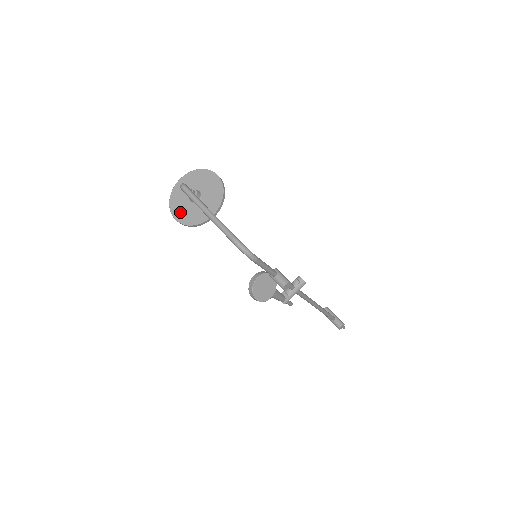
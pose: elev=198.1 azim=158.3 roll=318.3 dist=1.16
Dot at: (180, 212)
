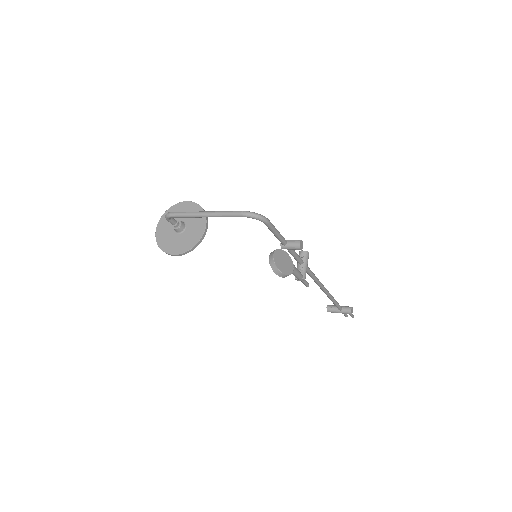
Dot at: (175, 247)
